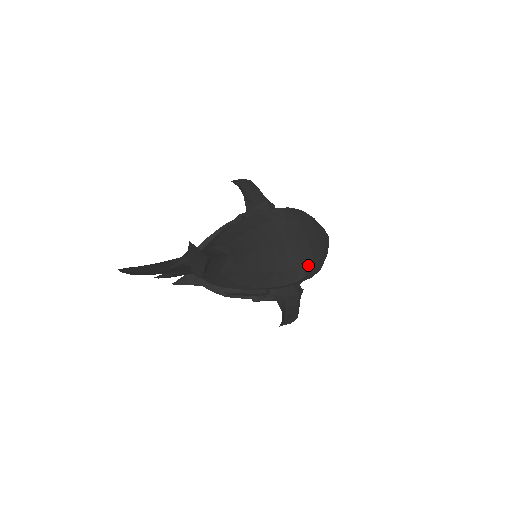
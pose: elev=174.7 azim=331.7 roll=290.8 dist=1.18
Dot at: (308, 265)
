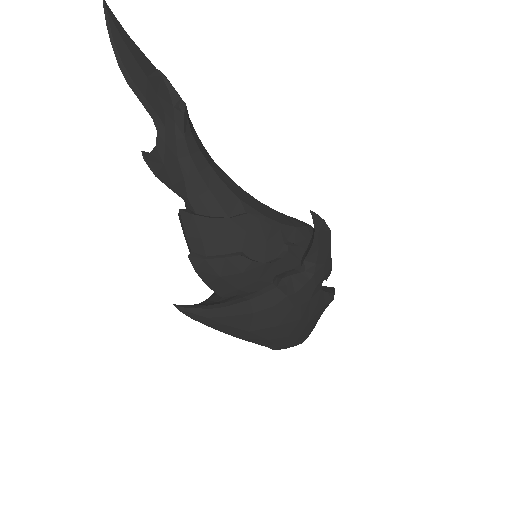
Dot at: occluded
